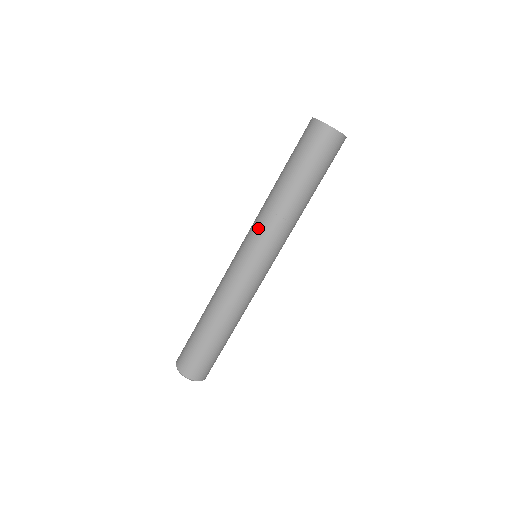
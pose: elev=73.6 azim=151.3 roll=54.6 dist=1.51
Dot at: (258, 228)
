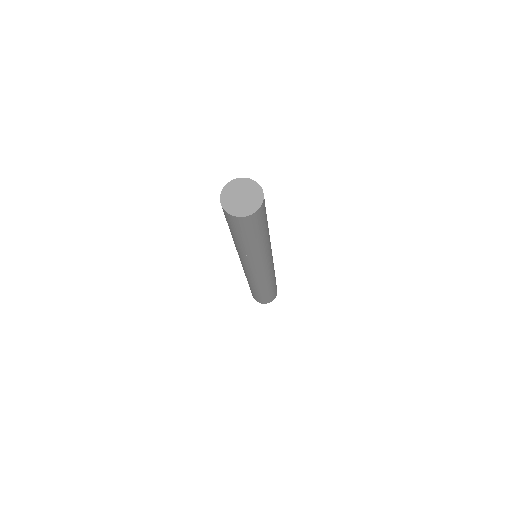
Dot at: (240, 258)
